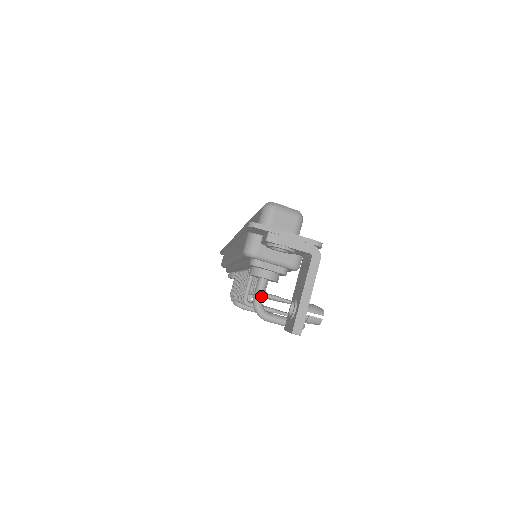
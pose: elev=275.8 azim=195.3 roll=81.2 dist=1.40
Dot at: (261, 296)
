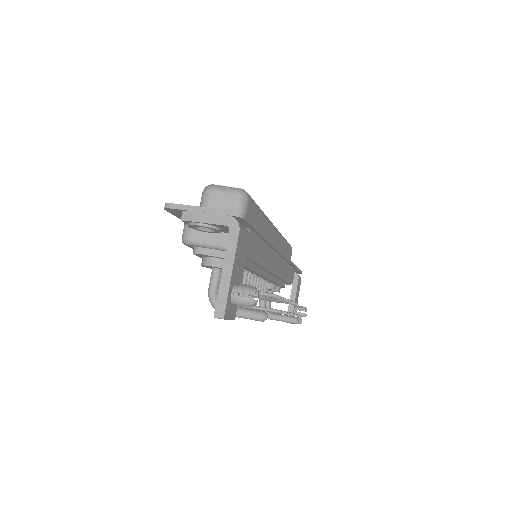
Dot at: (214, 287)
